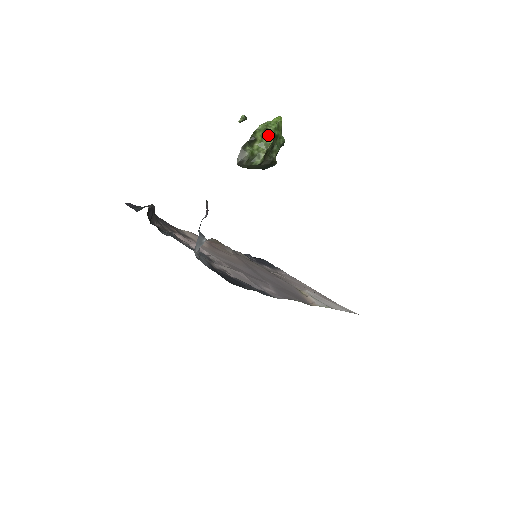
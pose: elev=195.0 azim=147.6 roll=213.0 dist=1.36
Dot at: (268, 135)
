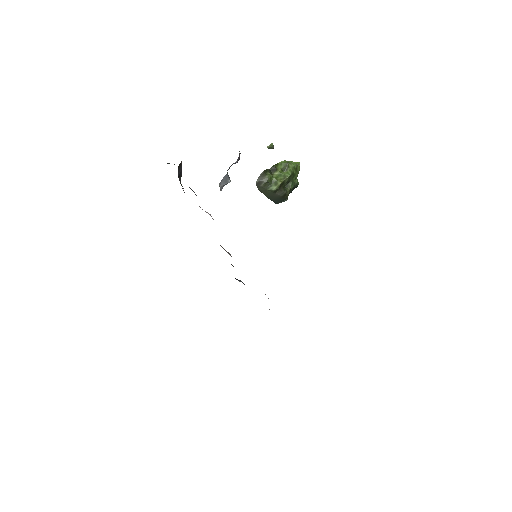
Dot at: (287, 170)
